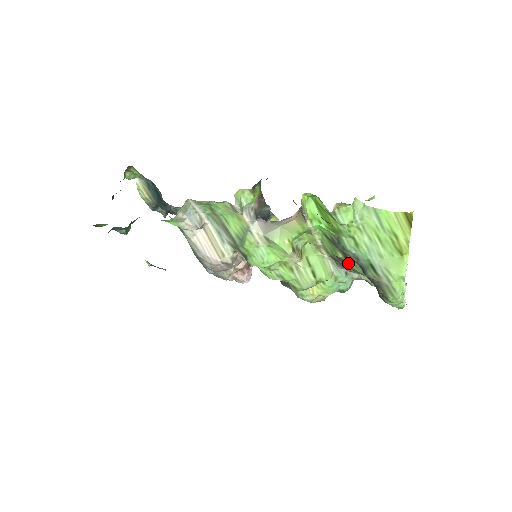
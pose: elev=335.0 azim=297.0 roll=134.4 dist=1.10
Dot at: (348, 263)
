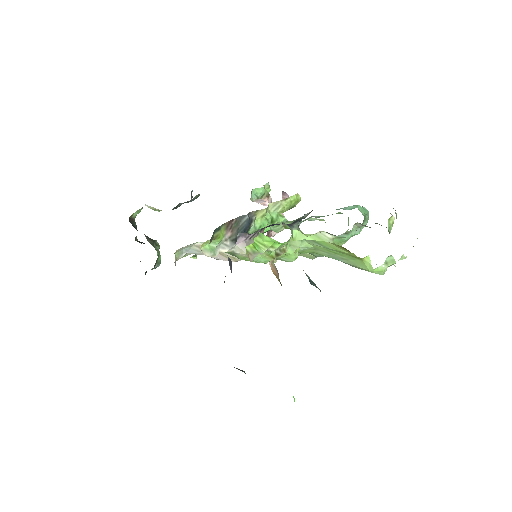
Dot at: occluded
